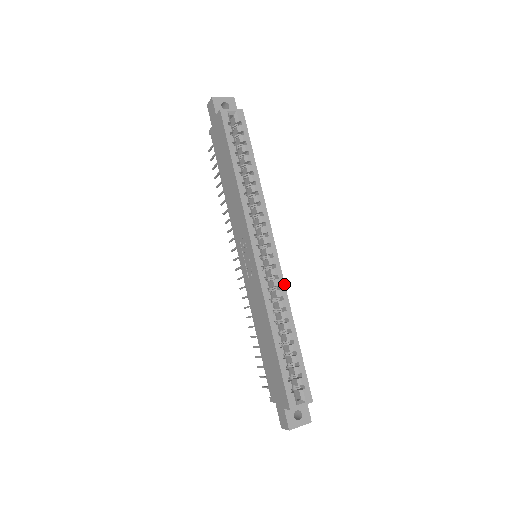
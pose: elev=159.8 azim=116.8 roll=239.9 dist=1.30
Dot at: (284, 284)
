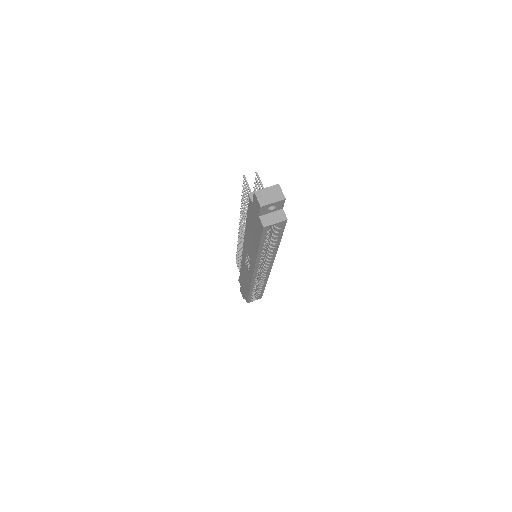
Dot at: (268, 277)
